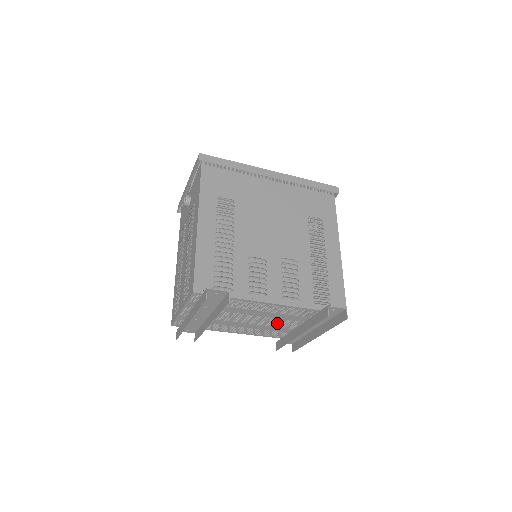
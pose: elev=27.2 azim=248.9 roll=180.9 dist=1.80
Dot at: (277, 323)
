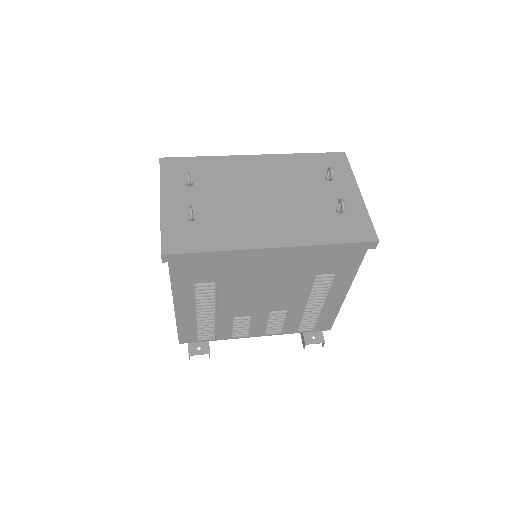
Dot at: occluded
